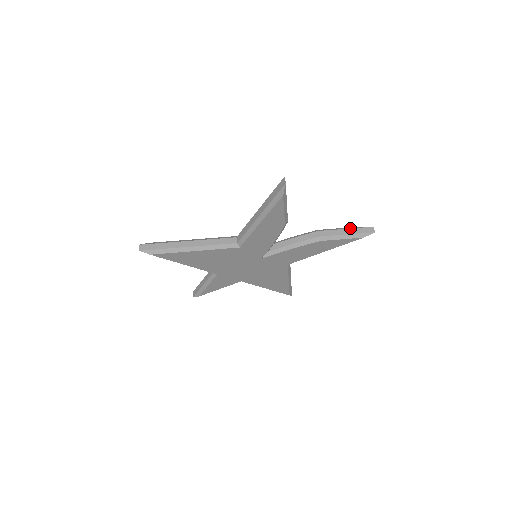
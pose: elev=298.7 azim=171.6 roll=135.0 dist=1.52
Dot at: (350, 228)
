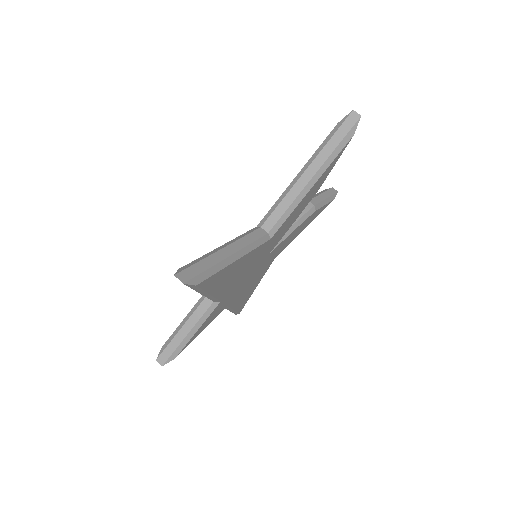
Dot at: (323, 192)
